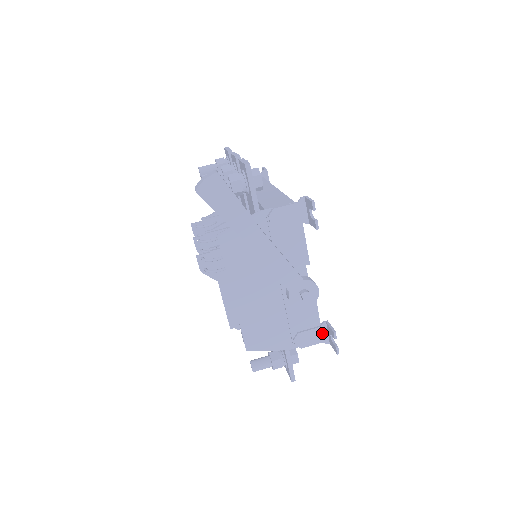
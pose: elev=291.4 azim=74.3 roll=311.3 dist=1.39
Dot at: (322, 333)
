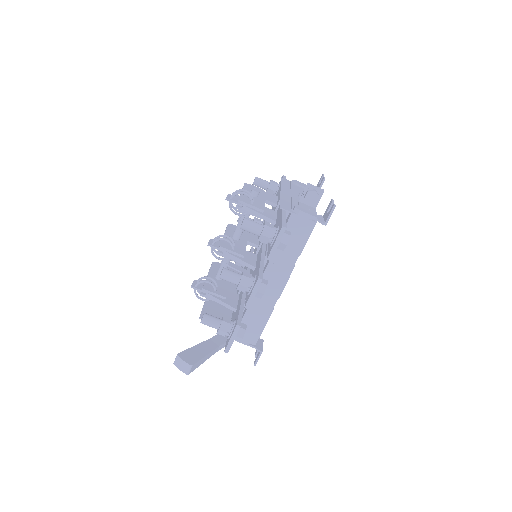
Dot at: occluded
